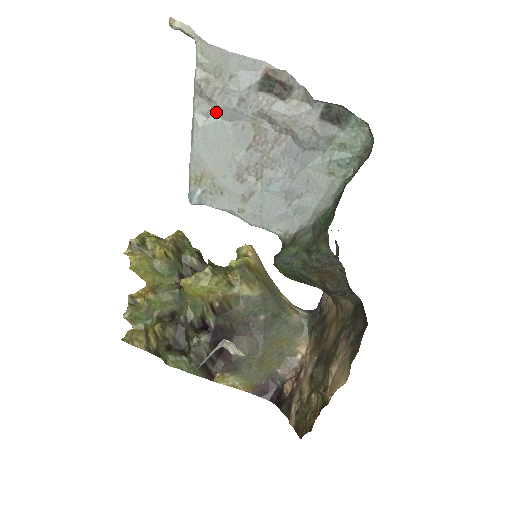
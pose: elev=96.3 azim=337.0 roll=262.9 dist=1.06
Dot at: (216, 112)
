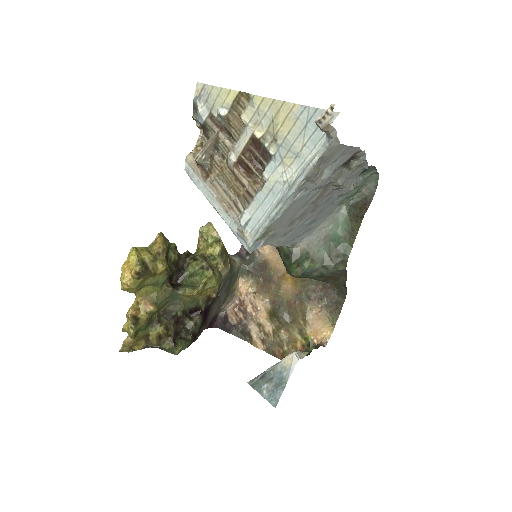
Dot at: (309, 188)
